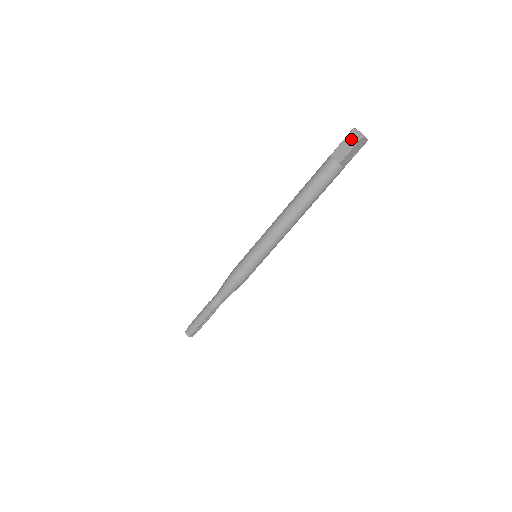
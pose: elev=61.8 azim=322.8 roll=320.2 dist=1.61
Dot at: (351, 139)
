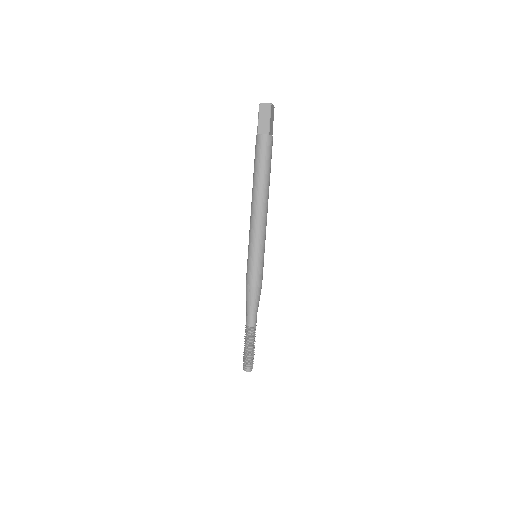
Dot at: (264, 112)
